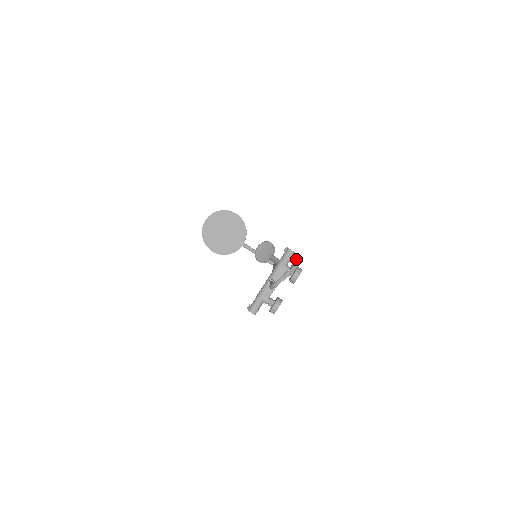
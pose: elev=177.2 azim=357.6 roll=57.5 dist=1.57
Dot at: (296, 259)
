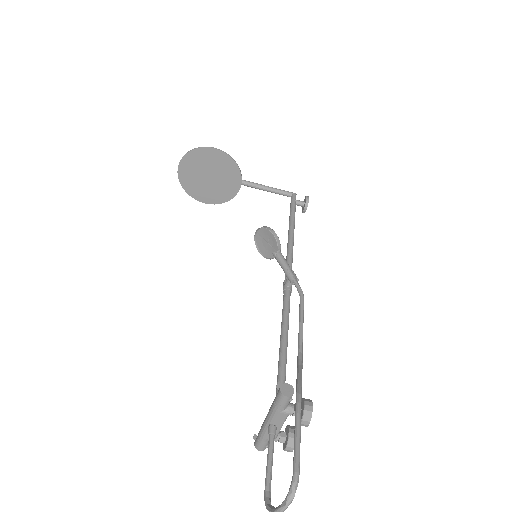
Dot at: (294, 438)
